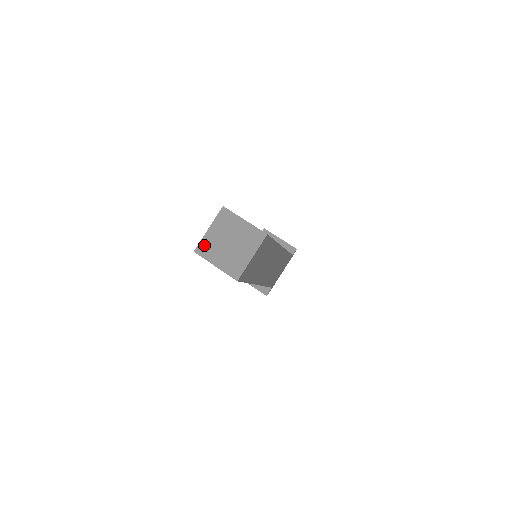
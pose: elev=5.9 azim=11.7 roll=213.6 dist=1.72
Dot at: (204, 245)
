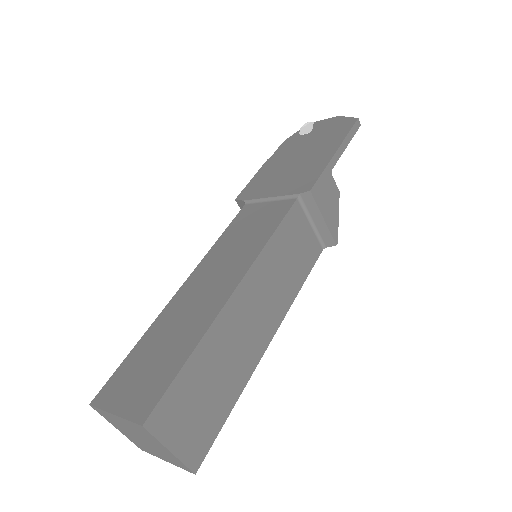
Dot at: (105, 414)
